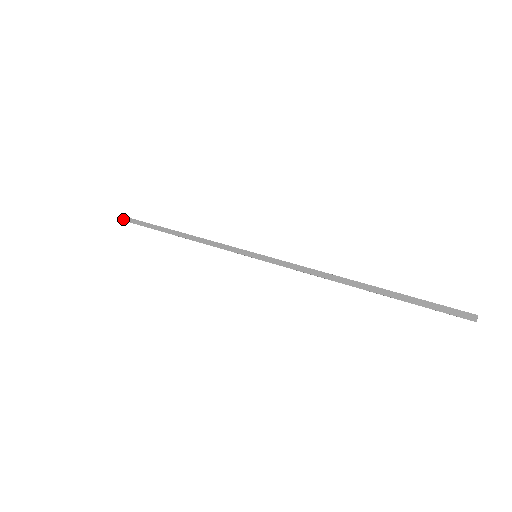
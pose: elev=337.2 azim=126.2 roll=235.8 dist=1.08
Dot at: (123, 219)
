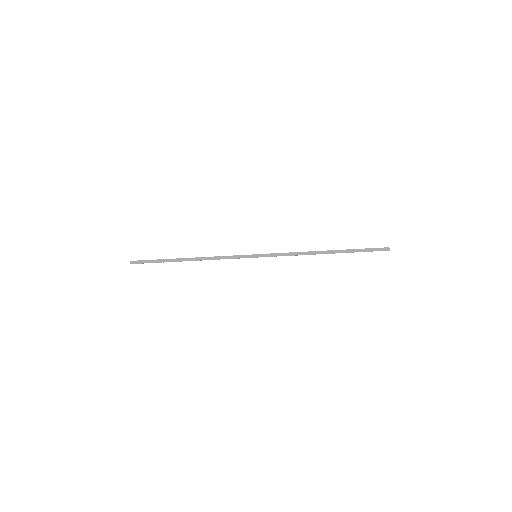
Dot at: (130, 263)
